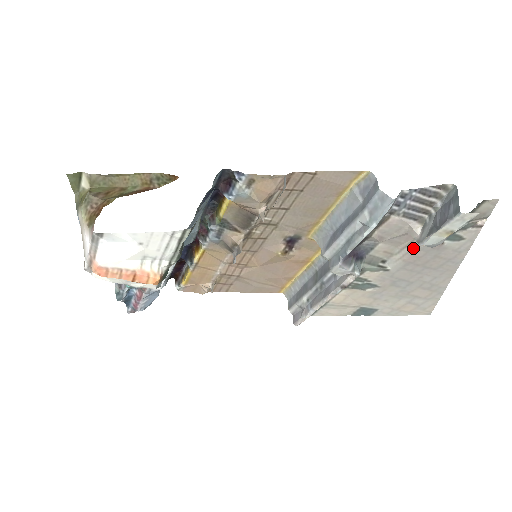
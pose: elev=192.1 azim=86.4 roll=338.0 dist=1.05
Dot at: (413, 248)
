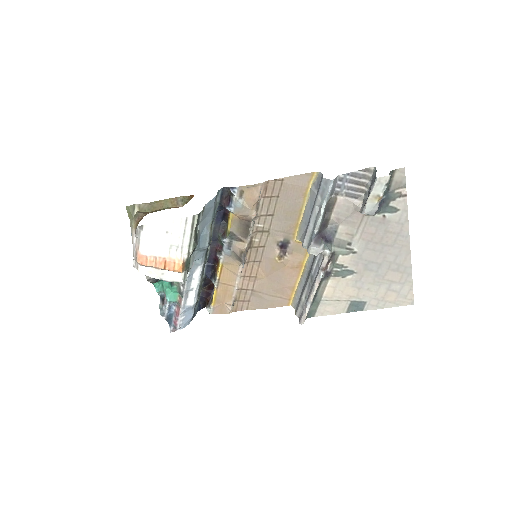
Dot at: (365, 225)
